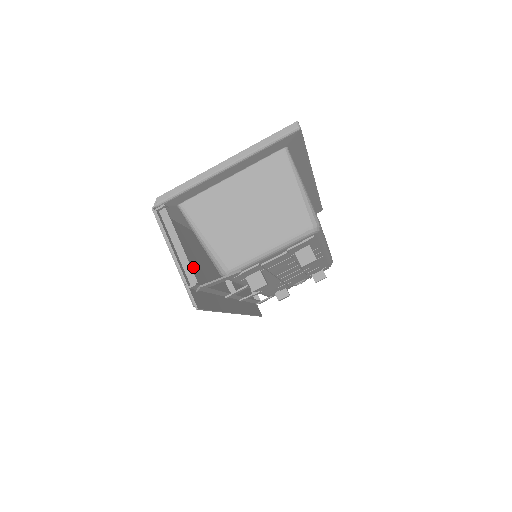
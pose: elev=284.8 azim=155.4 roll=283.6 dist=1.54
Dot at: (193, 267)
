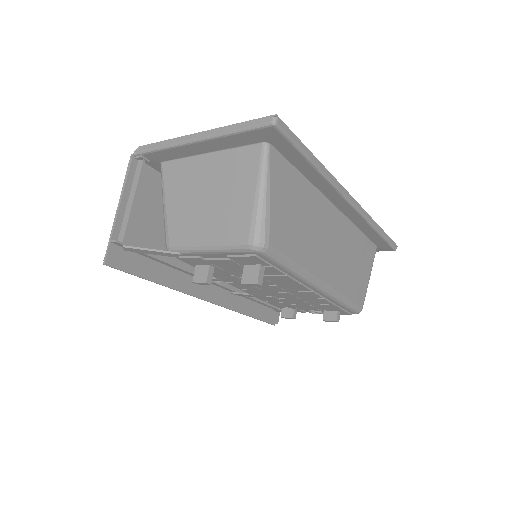
Dot at: (151, 229)
